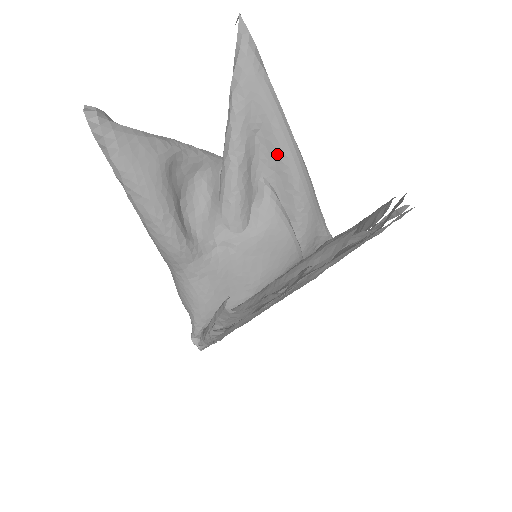
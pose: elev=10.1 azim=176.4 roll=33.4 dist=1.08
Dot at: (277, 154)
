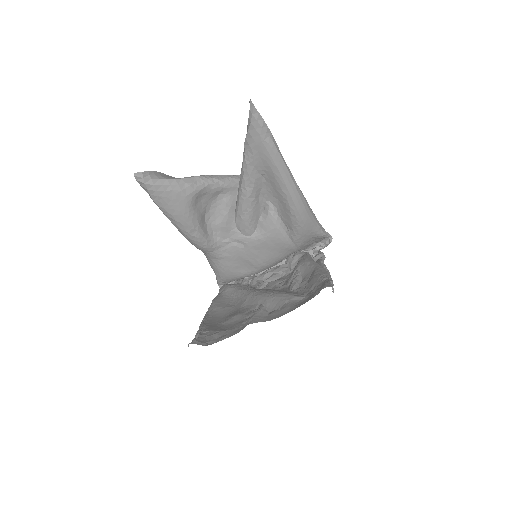
Dot at: (278, 191)
